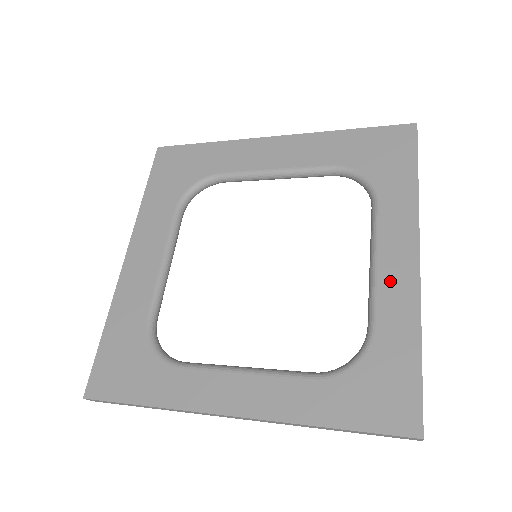
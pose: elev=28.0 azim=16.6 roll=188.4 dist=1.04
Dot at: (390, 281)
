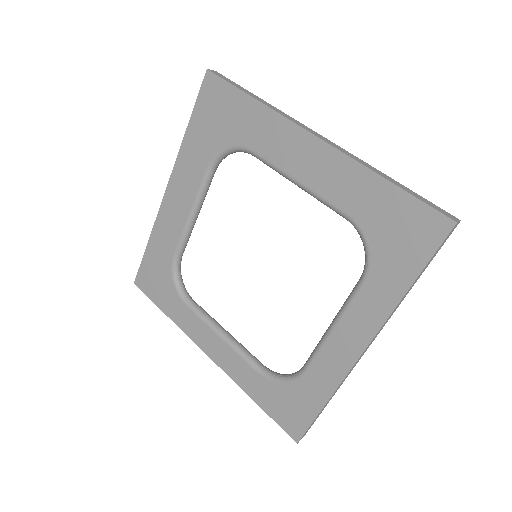
Dot at: (332, 353)
